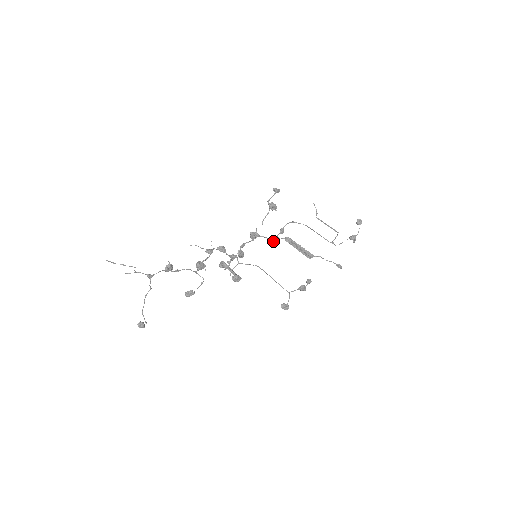
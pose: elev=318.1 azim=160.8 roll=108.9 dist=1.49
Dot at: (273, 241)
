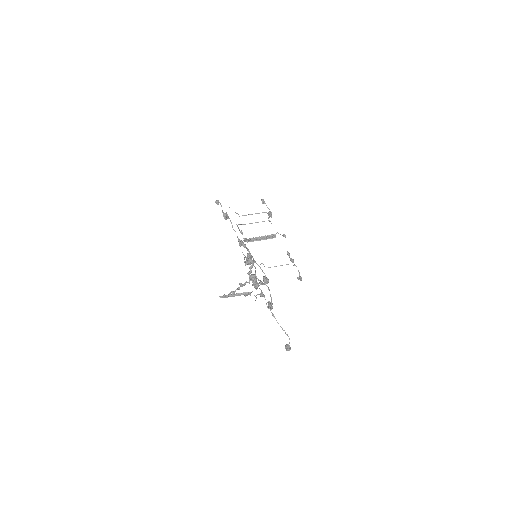
Dot at: (244, 245)
